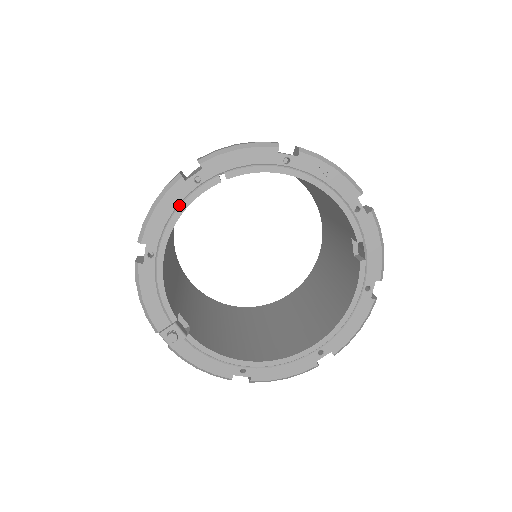
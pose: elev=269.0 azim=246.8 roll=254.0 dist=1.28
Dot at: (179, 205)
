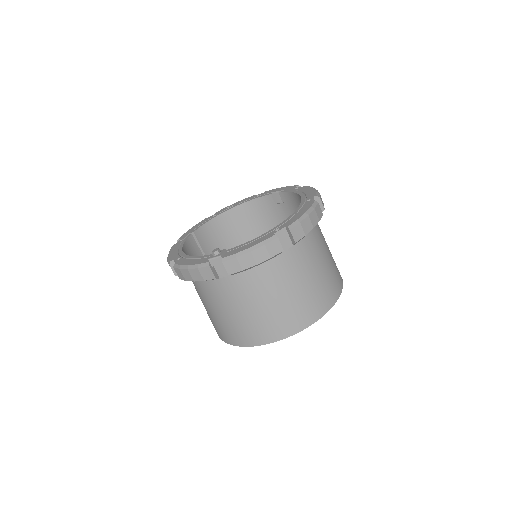
Dot at: (179, 247)
